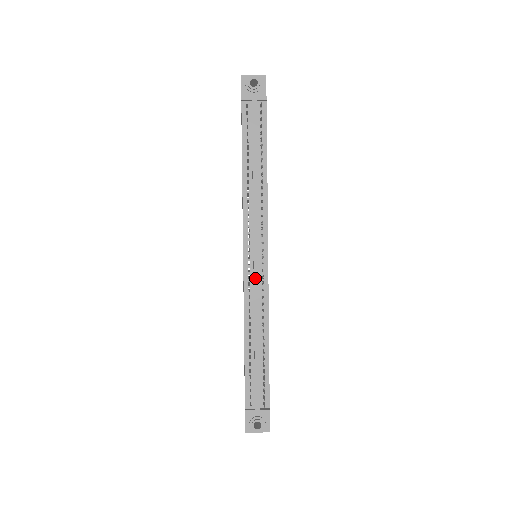
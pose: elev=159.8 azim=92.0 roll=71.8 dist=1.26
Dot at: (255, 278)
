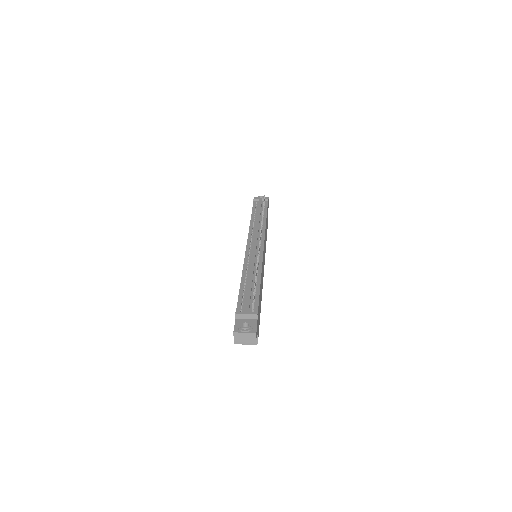
Dot at: (253, 251)
